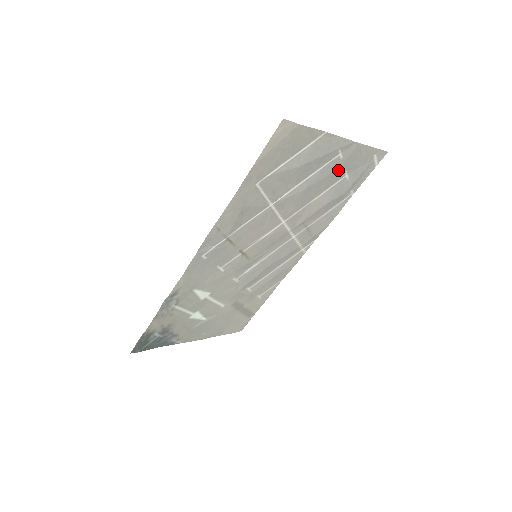
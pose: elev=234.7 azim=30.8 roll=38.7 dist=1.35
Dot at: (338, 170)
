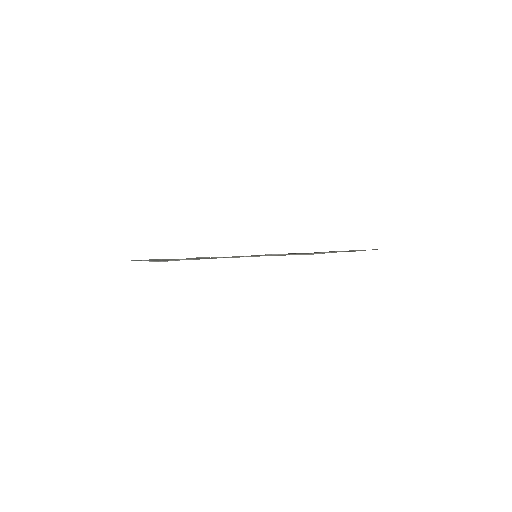
Dot at: occluded
